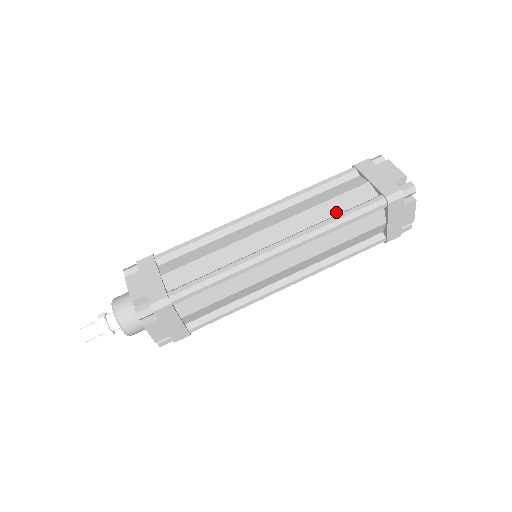
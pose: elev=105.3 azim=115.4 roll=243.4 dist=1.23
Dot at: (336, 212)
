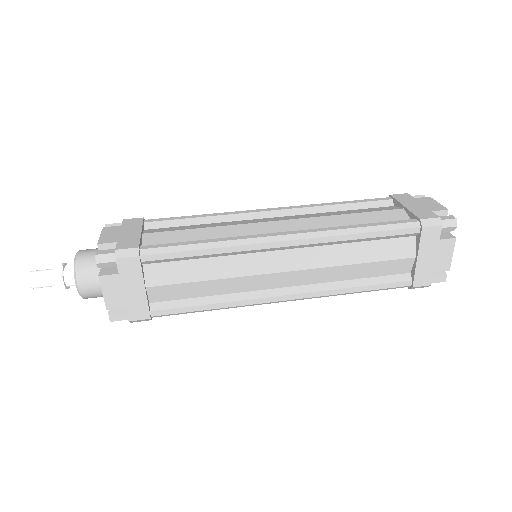
Dot at: occluded
